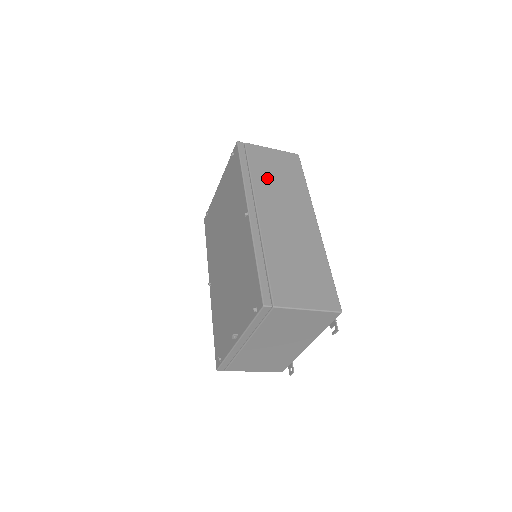
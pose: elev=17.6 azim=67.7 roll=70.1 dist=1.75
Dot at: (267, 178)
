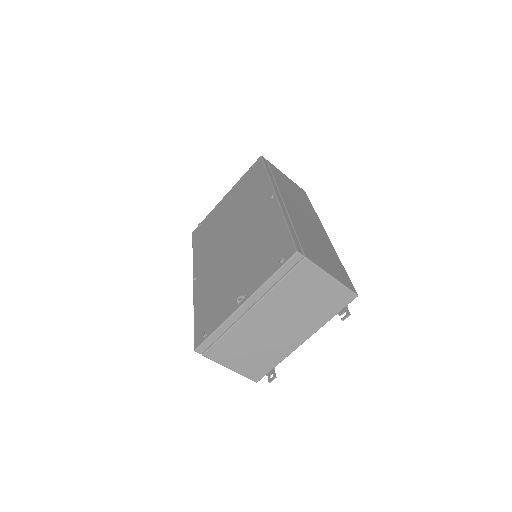
Dot at: (286, 187)
